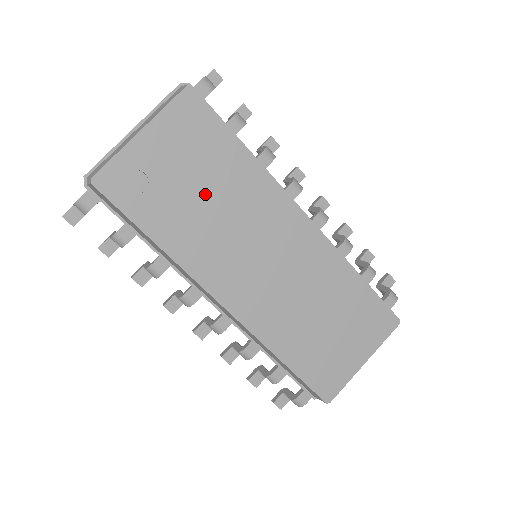
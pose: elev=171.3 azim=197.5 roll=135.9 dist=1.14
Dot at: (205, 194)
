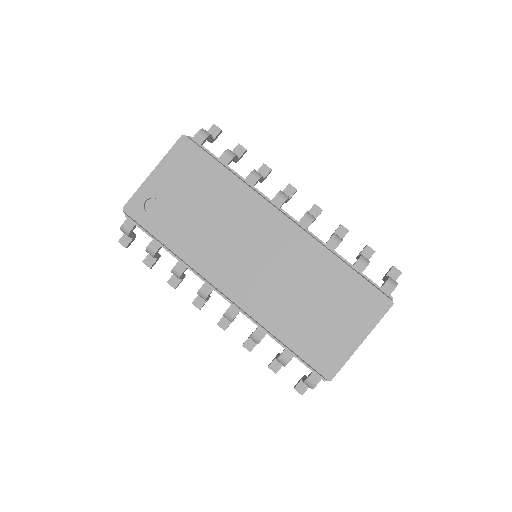
Dot at: (201, 208)
